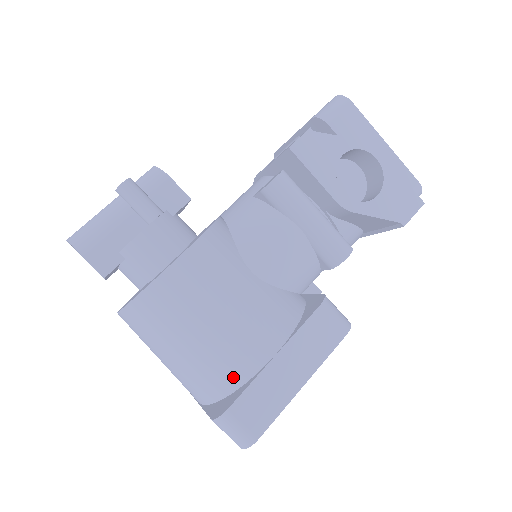
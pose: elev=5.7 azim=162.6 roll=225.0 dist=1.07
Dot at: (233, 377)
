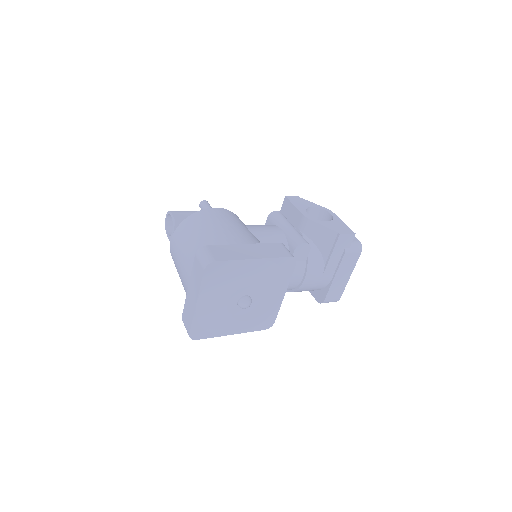
Dot at: occluded
